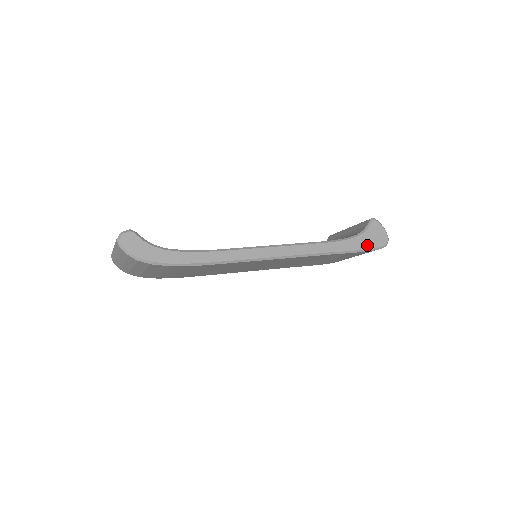
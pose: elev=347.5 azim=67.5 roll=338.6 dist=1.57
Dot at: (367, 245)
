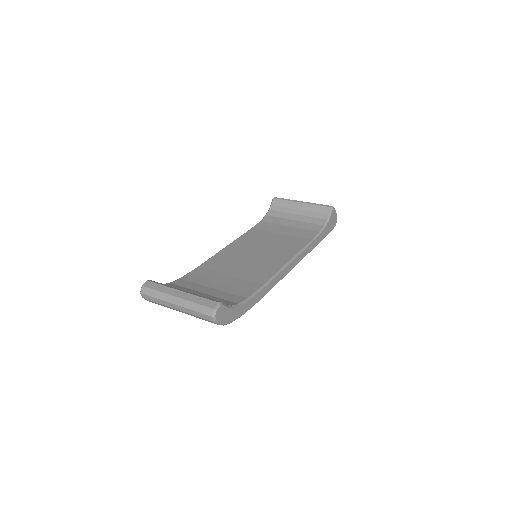
Dot at: (329, 231)
